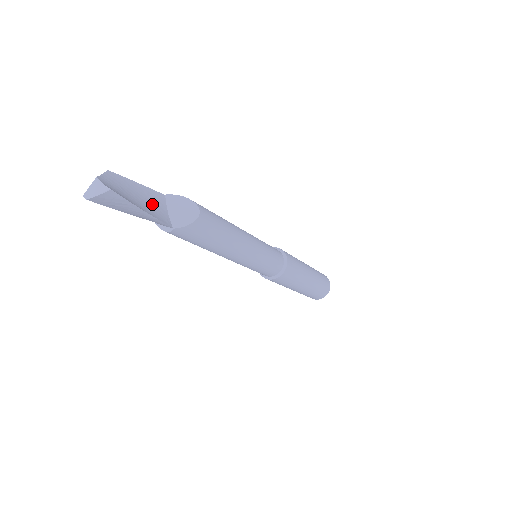
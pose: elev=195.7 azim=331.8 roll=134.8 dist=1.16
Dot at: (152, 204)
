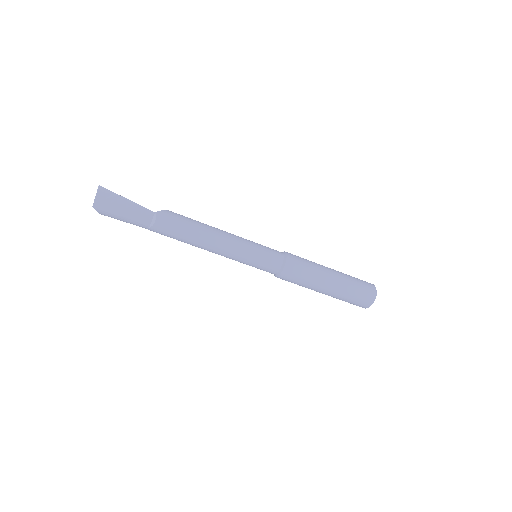
Dot at: occluded
